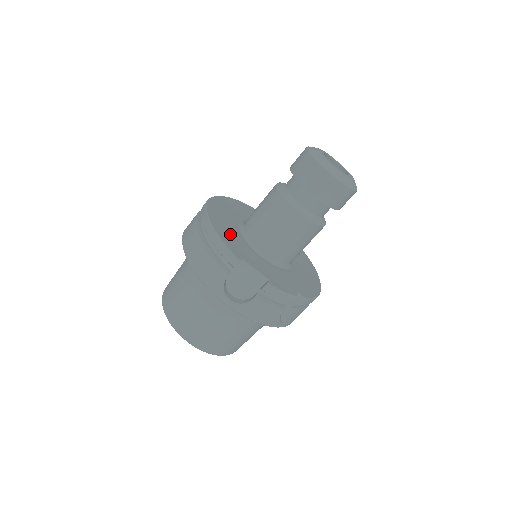
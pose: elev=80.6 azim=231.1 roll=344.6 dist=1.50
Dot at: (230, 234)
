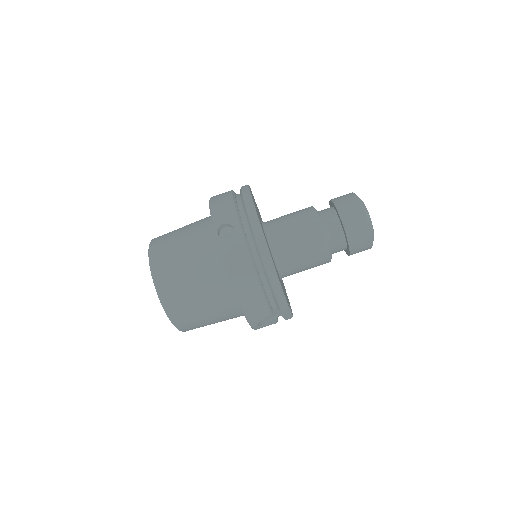
Dot at: occluded
